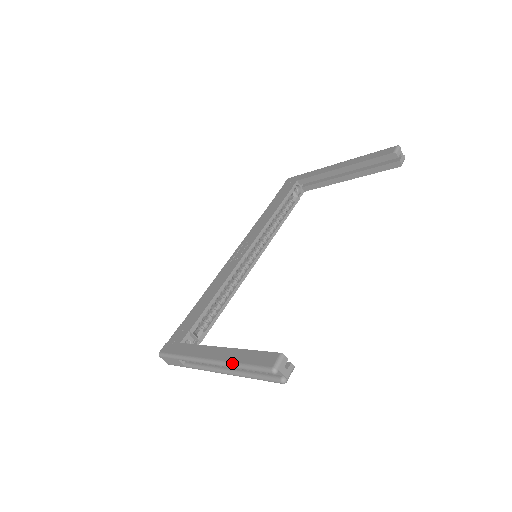
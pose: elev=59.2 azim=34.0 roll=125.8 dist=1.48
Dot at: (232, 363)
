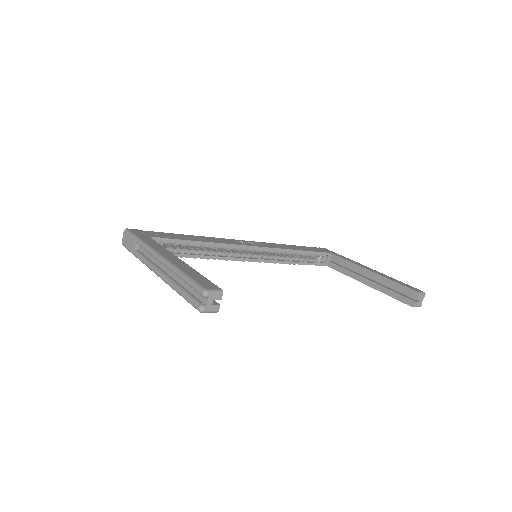
Dot at: (178, 268)
